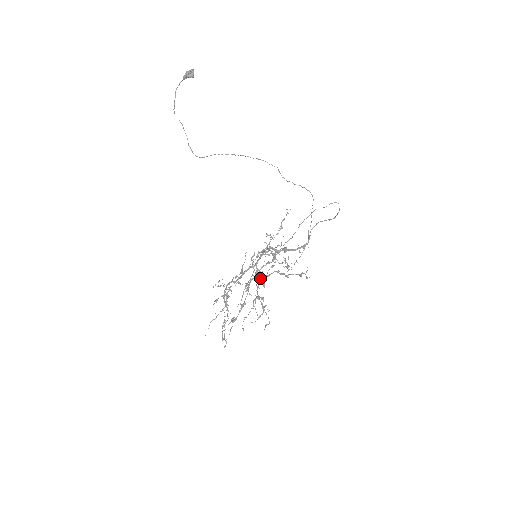
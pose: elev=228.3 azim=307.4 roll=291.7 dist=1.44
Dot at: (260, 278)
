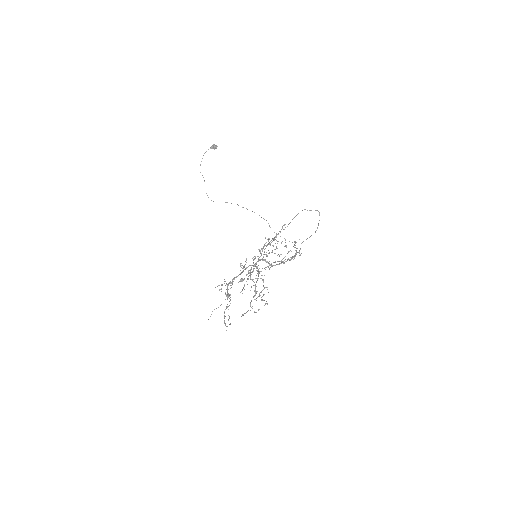
Dot at: (259, 271)
